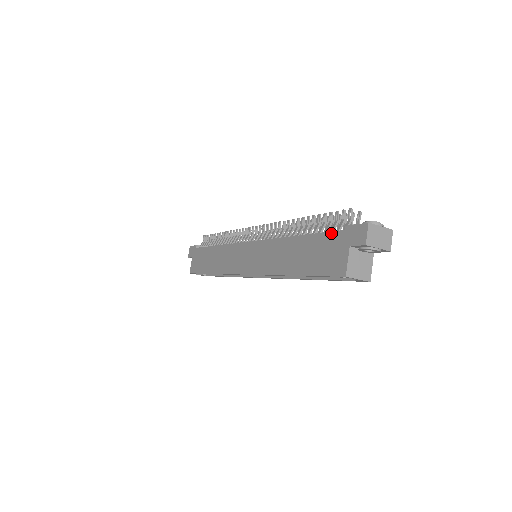
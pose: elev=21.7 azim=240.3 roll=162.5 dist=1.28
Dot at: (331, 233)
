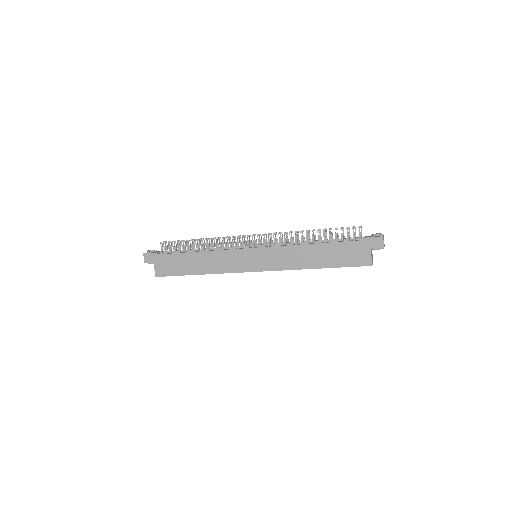
Dot at: (352, 242)
